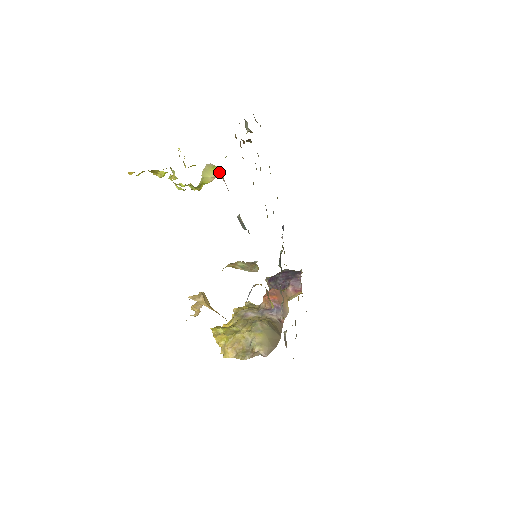
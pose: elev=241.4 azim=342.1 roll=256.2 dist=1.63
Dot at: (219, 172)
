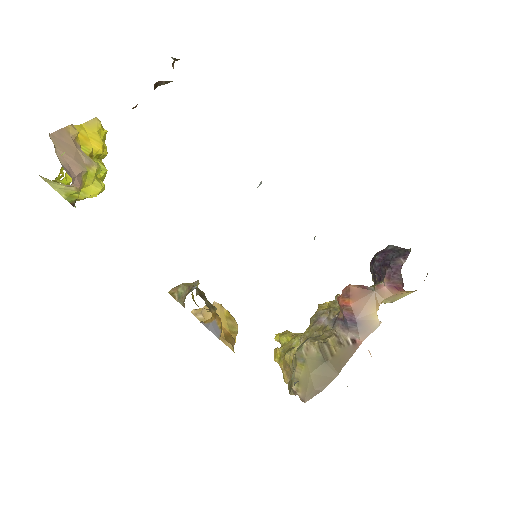
Dot at: occluded
